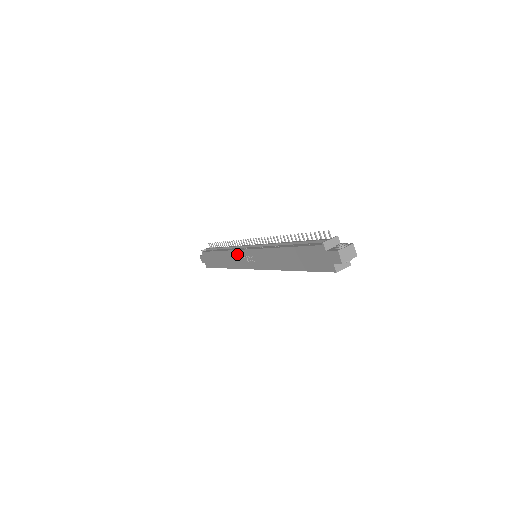
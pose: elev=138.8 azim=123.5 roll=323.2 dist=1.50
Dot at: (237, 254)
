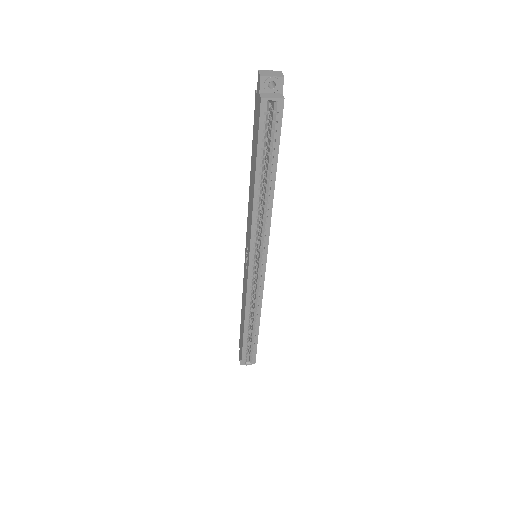
Dot at: (244, 274)
